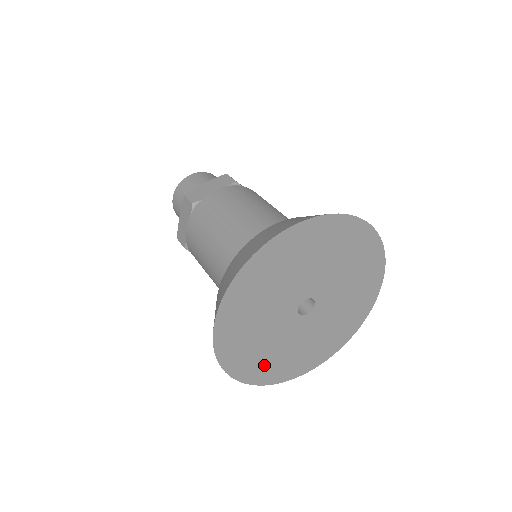
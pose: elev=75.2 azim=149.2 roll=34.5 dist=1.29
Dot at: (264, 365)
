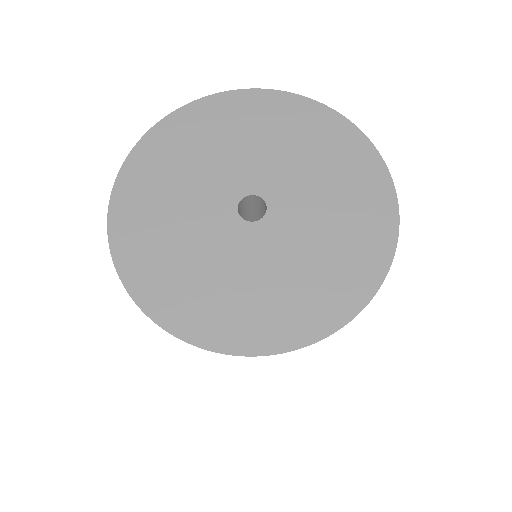
Dot at: (243, 315)
